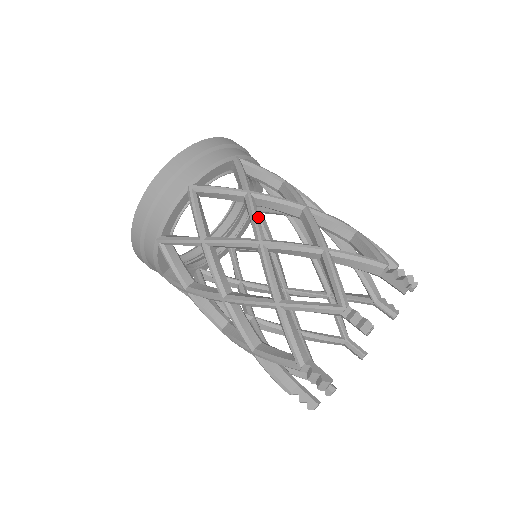
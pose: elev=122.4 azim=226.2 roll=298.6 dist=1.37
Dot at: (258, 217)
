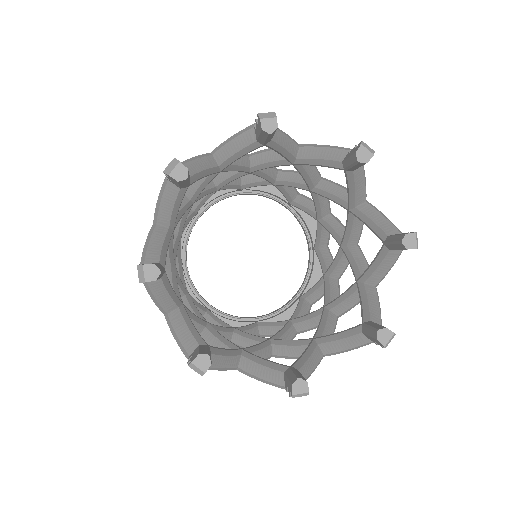
Dot at: occluded
